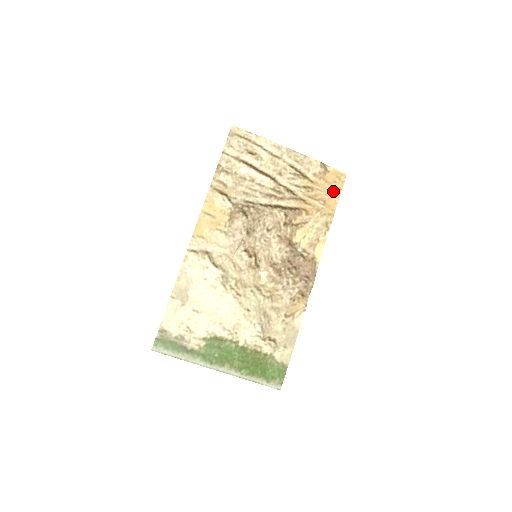
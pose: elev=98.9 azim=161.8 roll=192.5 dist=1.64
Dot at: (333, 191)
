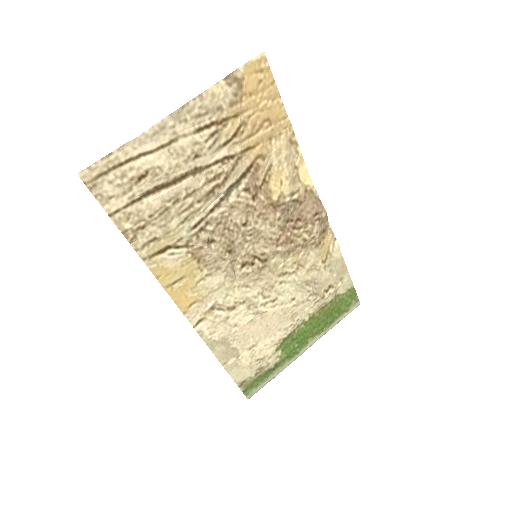
Dot at: (267, 96)
